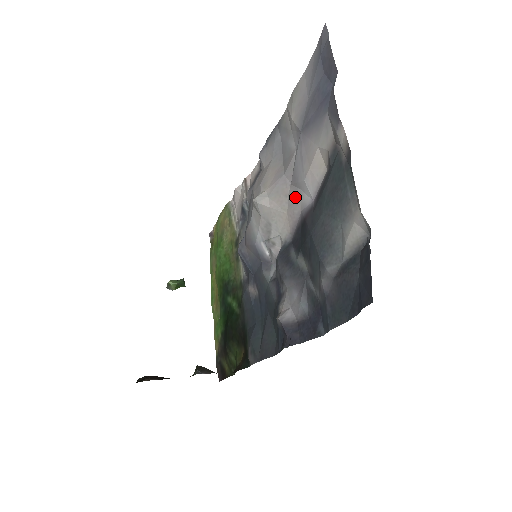
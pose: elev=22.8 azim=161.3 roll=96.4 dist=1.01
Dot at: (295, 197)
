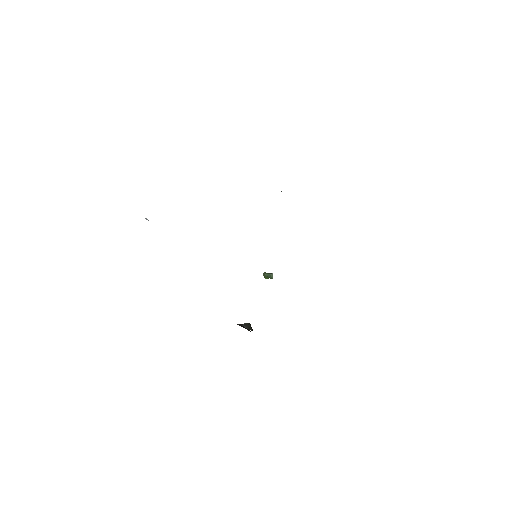
Dot at: occluded
